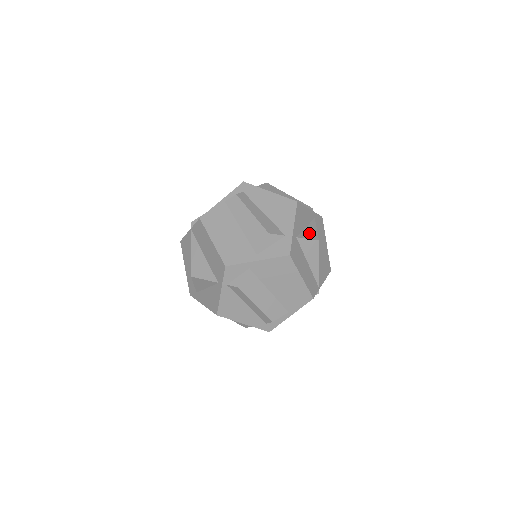
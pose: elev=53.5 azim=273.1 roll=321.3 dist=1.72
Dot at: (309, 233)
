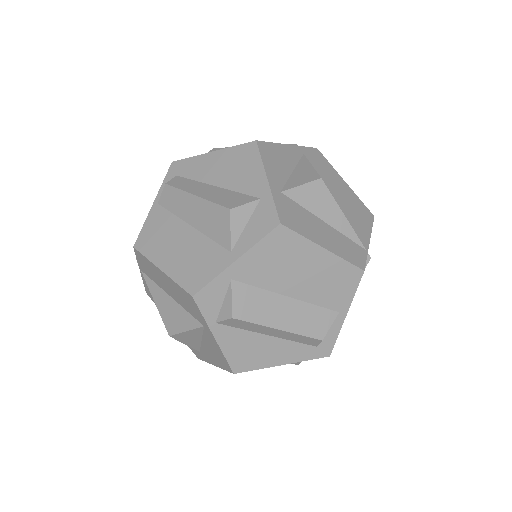
Dot at: (301, 176)
